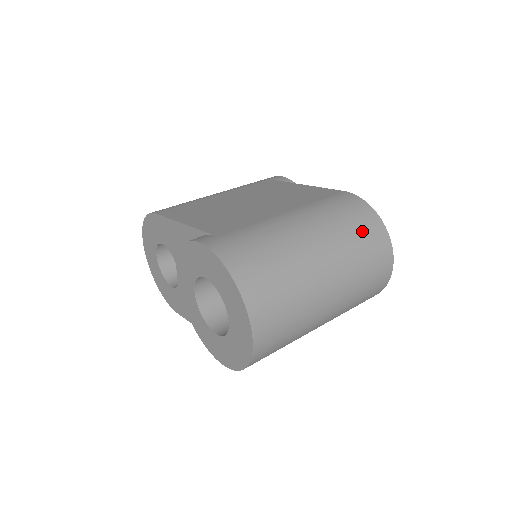
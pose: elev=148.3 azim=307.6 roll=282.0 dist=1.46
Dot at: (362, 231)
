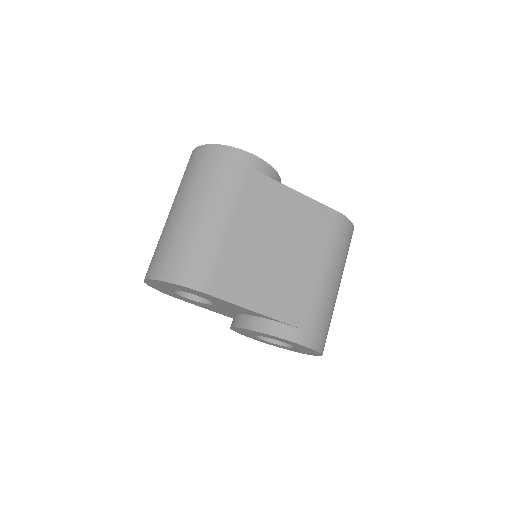
Dot at: occluded
